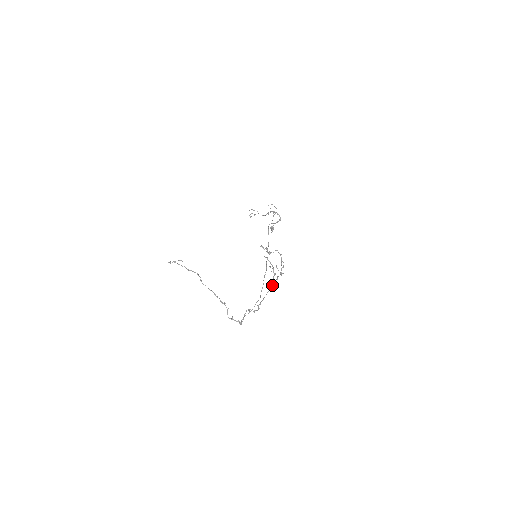
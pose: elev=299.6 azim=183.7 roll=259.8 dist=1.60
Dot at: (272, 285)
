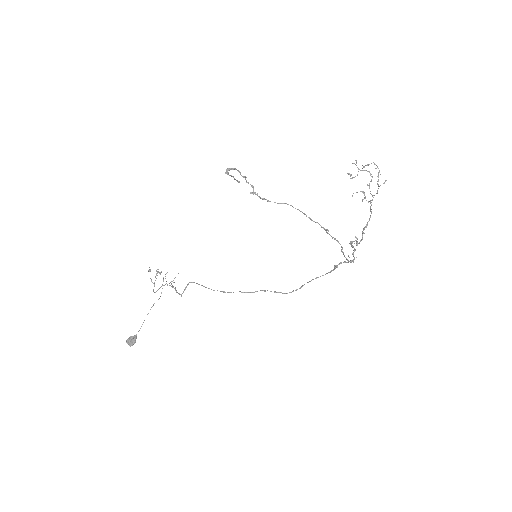
Dot at: occluded
